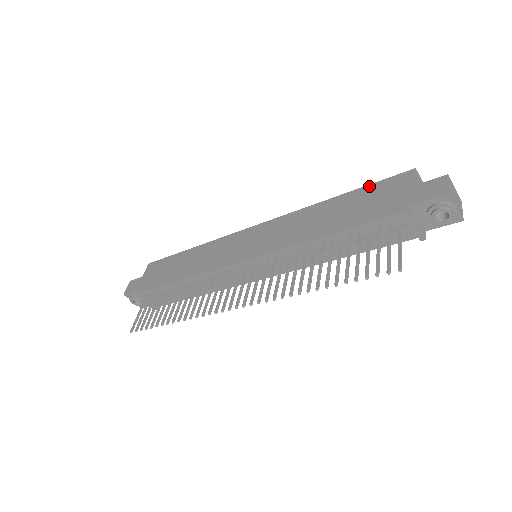
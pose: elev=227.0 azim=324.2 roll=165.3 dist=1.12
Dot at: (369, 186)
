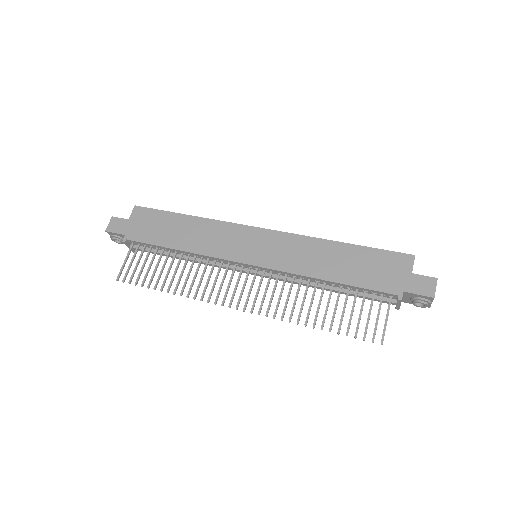
Dot at: (375, 250)
